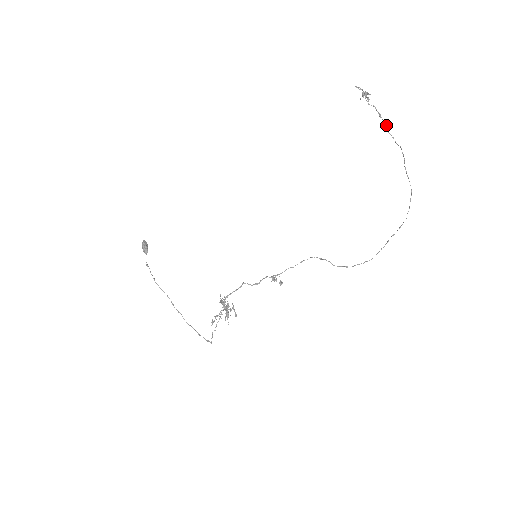
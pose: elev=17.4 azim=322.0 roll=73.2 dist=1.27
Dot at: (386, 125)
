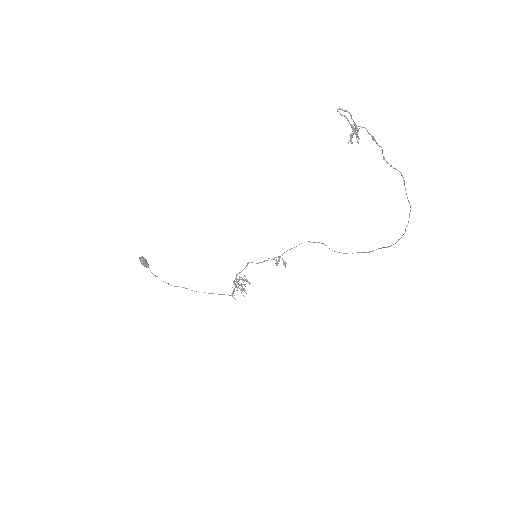
Dot at: (382, 151)
